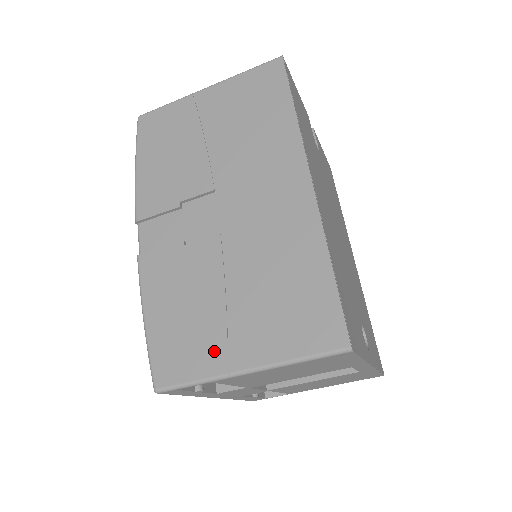
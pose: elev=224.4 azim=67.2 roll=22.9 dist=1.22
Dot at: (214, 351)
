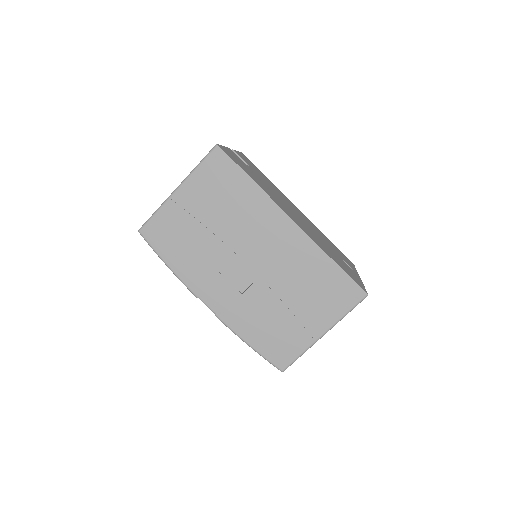
Dot at: (300, 336)
